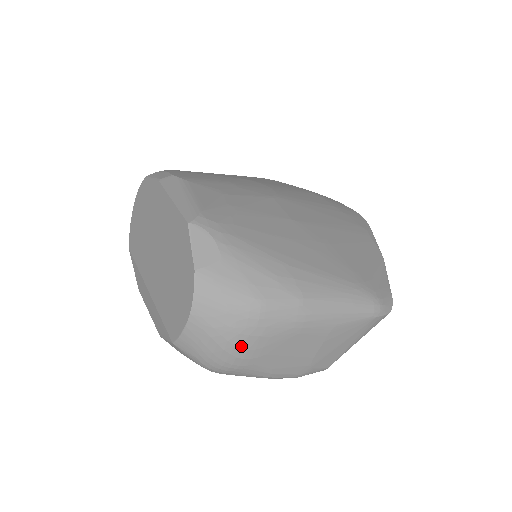
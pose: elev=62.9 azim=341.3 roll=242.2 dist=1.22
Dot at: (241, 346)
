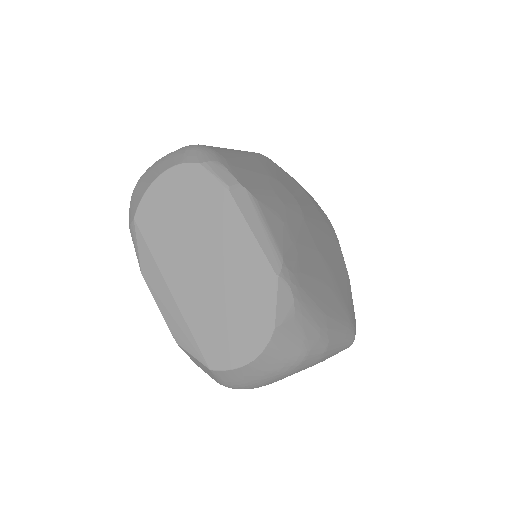
Dot at: (271, 381)
